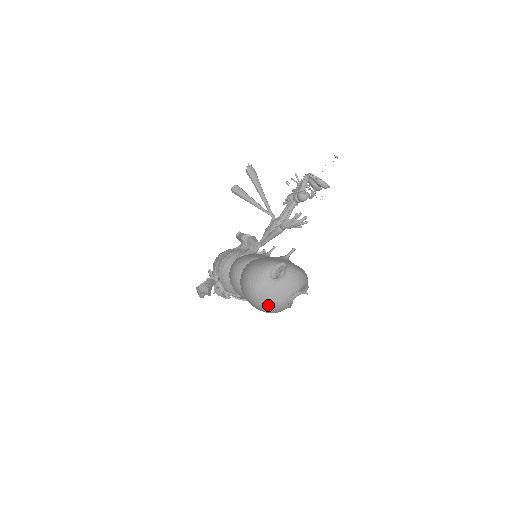
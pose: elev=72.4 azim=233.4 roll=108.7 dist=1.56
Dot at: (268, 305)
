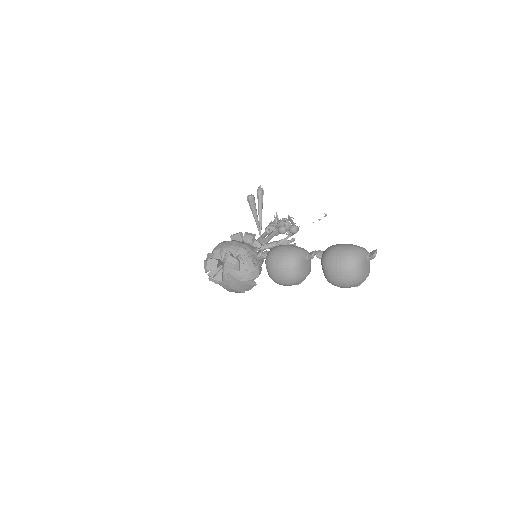
Dot at: (358, 276)
